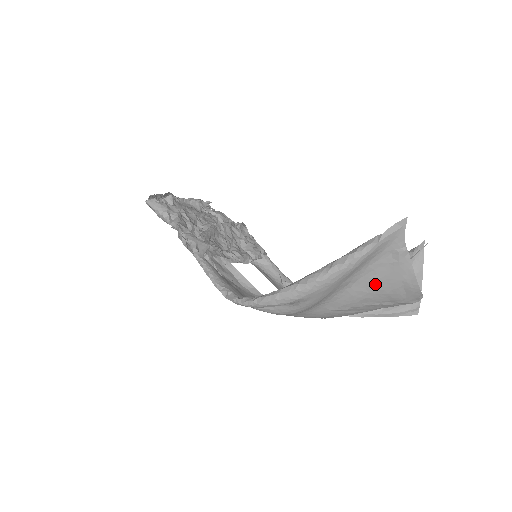
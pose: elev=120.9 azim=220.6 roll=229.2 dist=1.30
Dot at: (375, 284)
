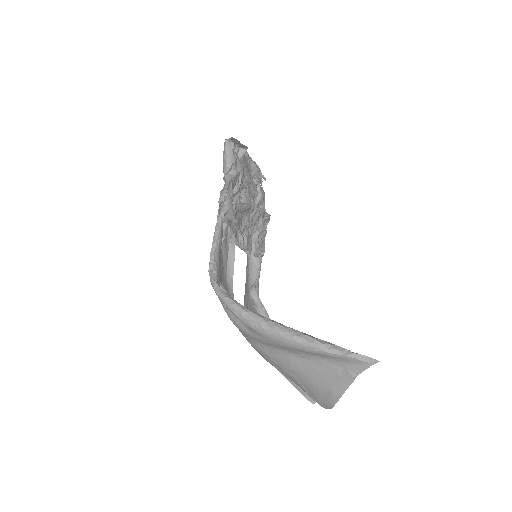
Dot at: (312, 372)
